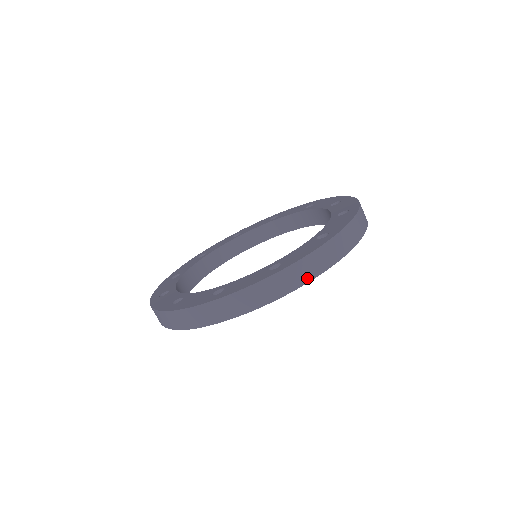
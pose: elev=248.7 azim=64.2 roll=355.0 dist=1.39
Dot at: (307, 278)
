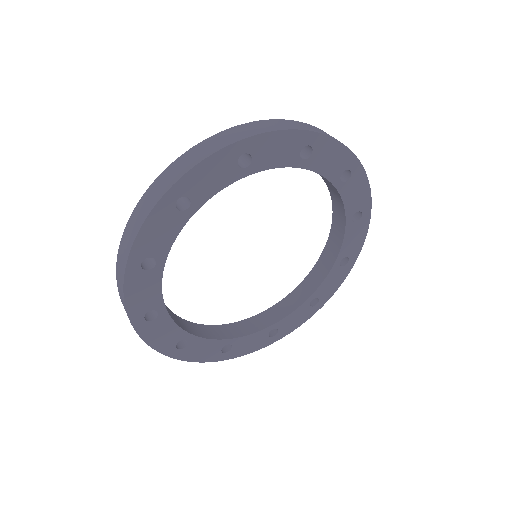
Dot at: (261, 131)
